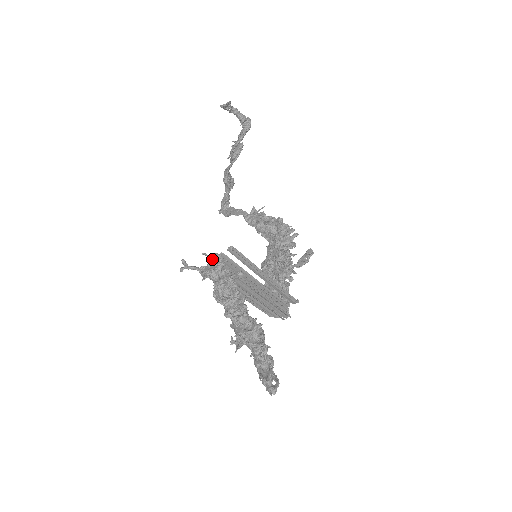
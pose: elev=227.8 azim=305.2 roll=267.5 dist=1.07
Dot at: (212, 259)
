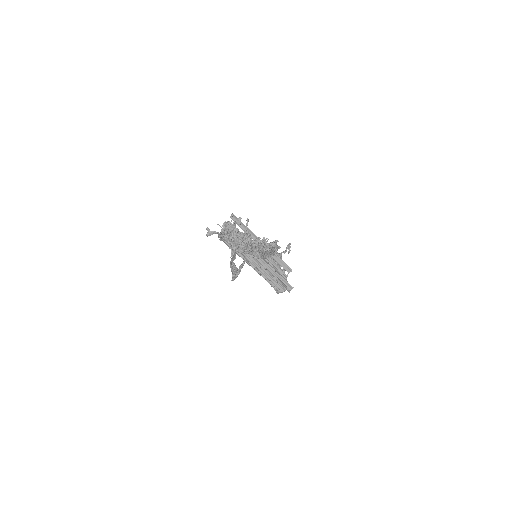
Dot at: occluded
